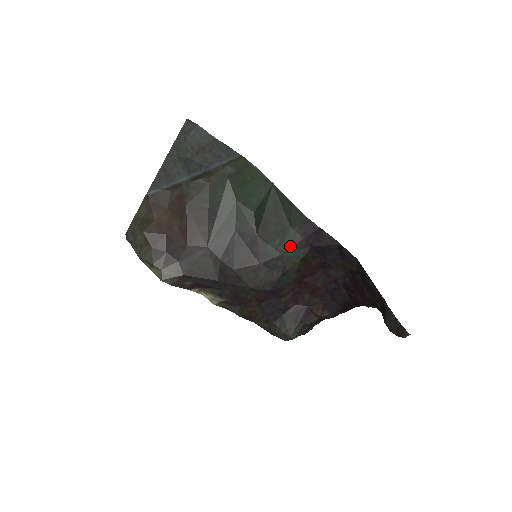
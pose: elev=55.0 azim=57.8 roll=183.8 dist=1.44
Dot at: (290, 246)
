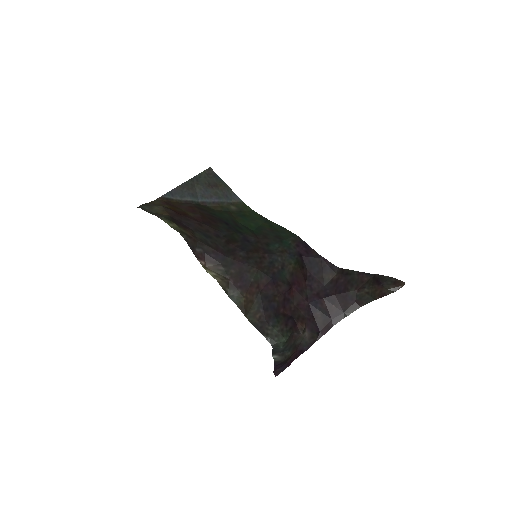
Dot at: (287, 250)
